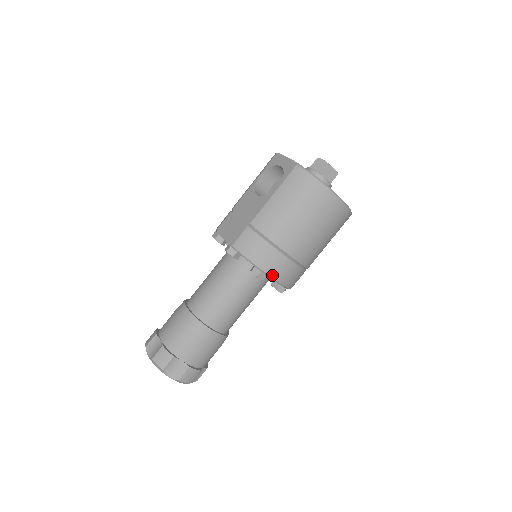
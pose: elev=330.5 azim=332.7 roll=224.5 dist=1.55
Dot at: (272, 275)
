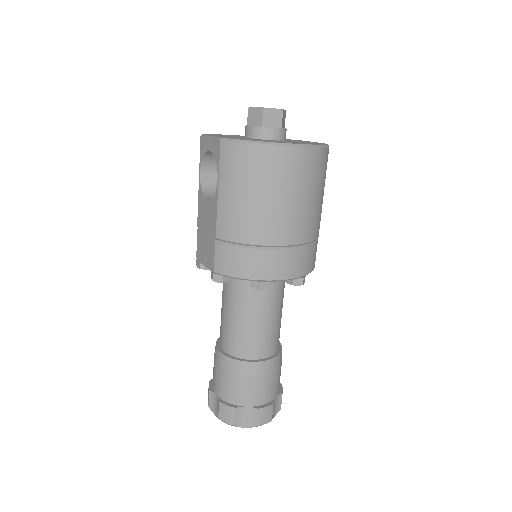
Dot at: (275, 278)
